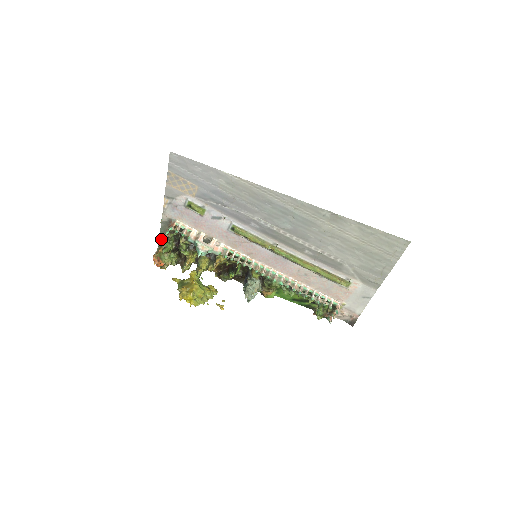
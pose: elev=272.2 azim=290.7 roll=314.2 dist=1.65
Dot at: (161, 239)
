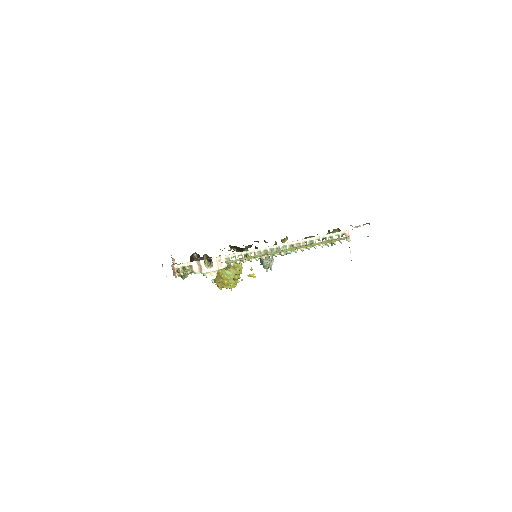
Dot at: occluded
